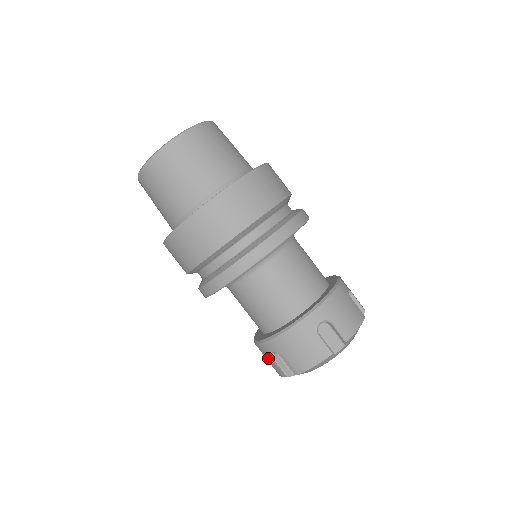
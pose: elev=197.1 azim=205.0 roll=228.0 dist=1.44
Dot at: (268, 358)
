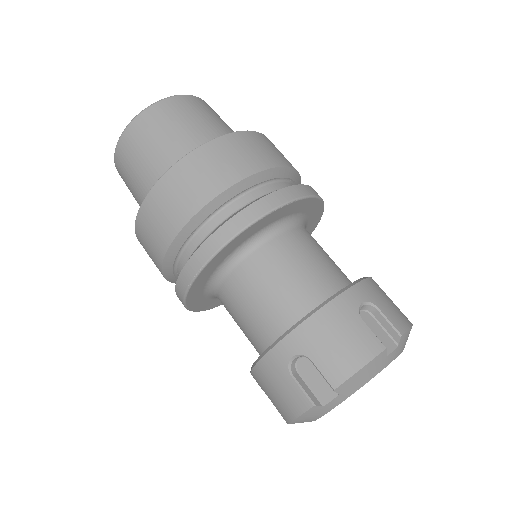
Dot at: occluded
